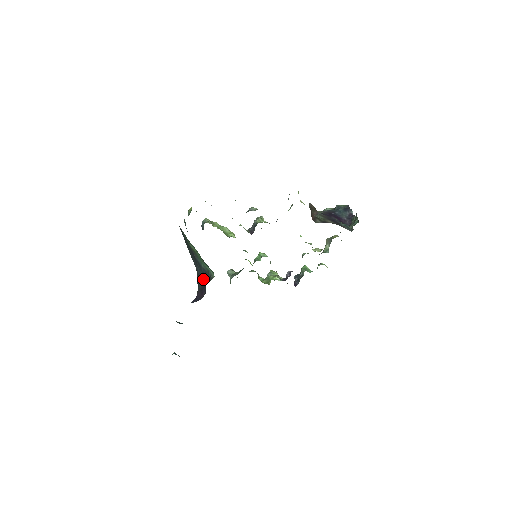
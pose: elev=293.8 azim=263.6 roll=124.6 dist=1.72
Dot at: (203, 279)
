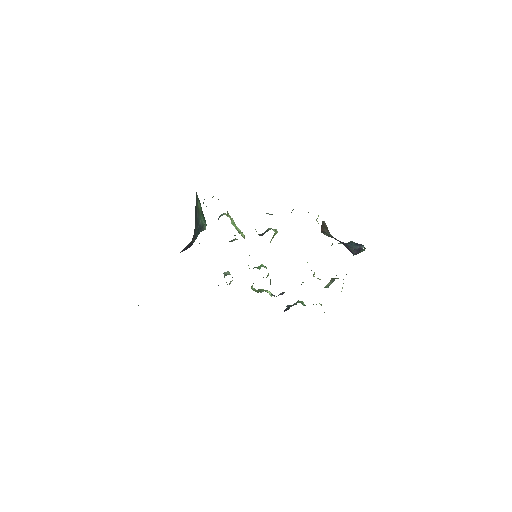
Dot at: (195, 236)
